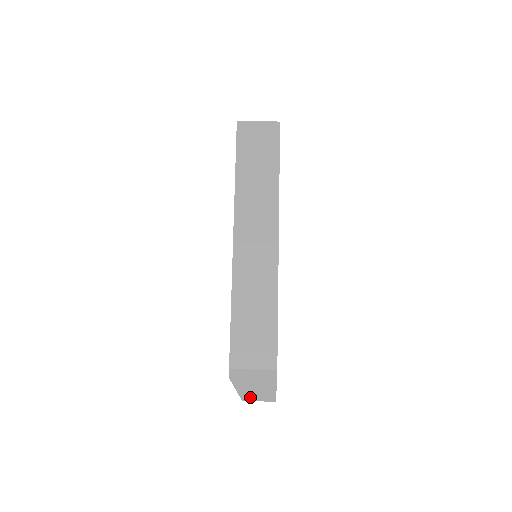
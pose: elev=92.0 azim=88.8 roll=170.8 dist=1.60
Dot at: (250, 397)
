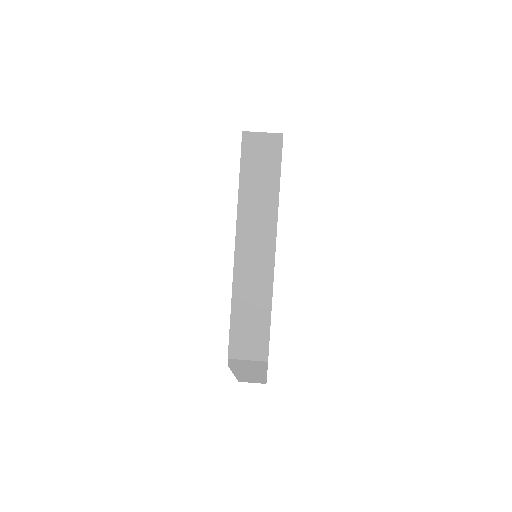
Dot at: (245, 379)
